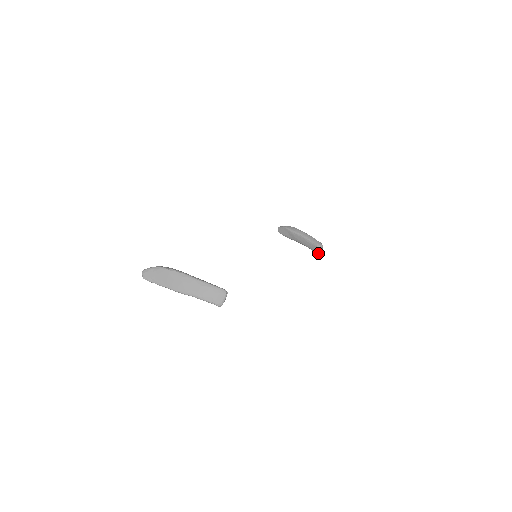
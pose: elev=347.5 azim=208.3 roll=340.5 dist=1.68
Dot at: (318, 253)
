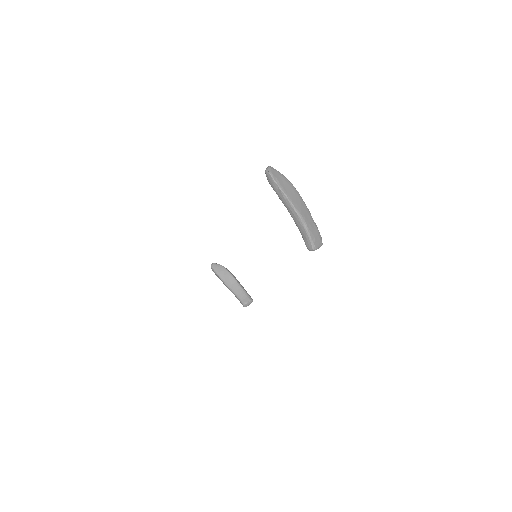
Dot at: (245, 305)
